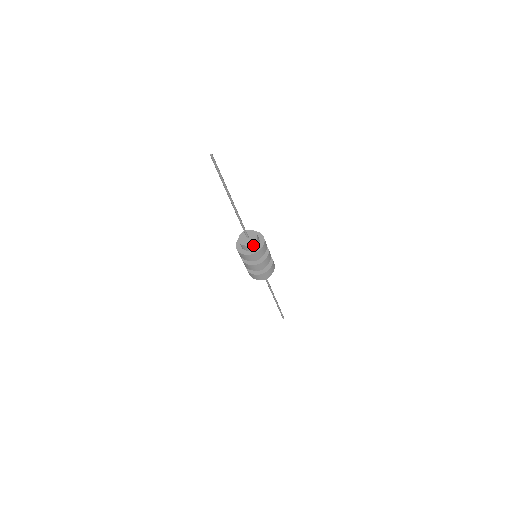
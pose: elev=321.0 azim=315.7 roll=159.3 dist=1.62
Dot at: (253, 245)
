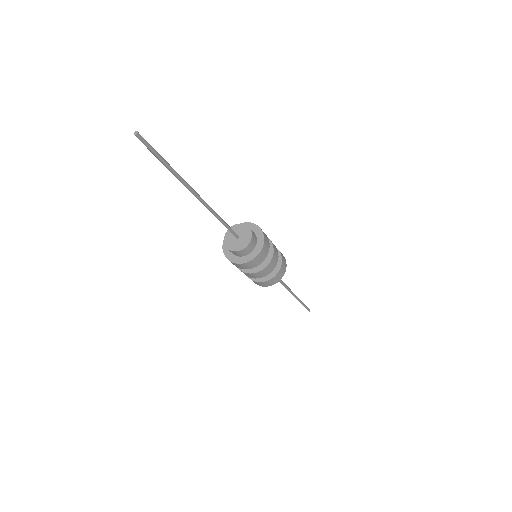
Dot at: (252, 242)
